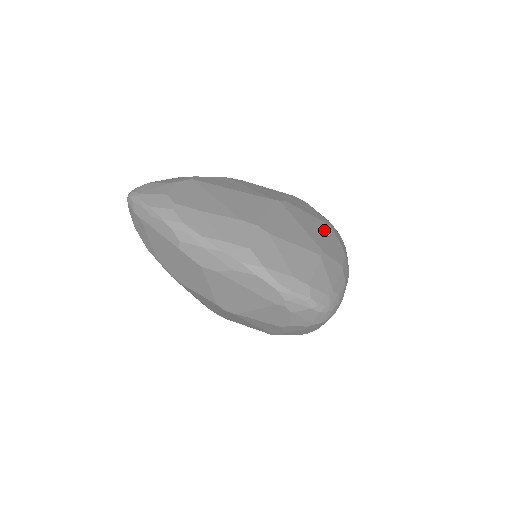
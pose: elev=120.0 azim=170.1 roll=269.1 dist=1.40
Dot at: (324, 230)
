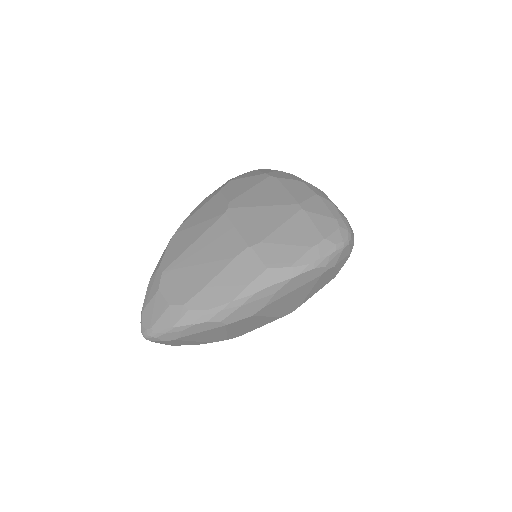
Dot at: (273, 186)
